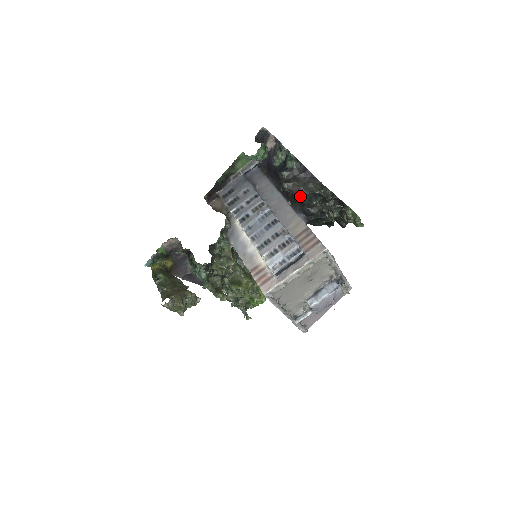
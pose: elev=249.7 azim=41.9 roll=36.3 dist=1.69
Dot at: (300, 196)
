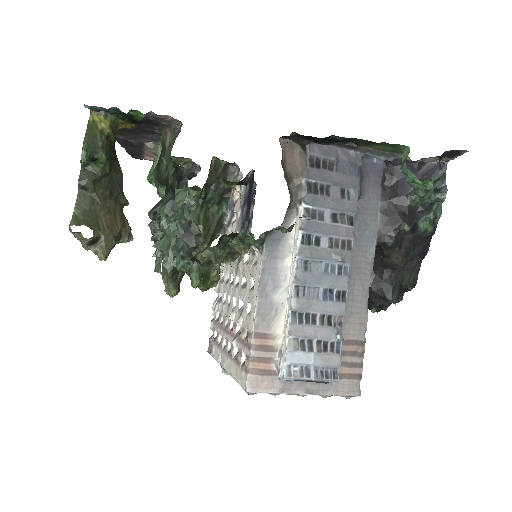
Dot at: (388, 272)
